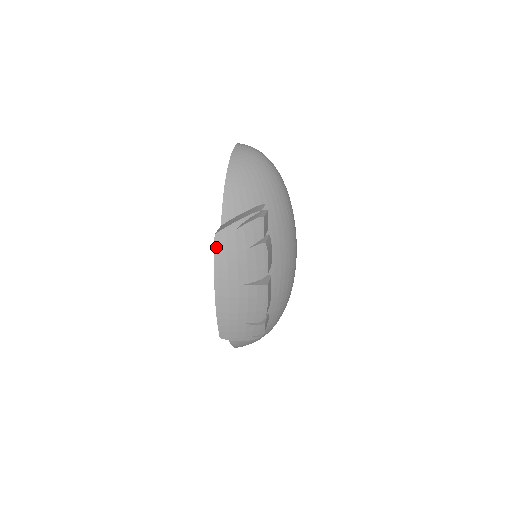
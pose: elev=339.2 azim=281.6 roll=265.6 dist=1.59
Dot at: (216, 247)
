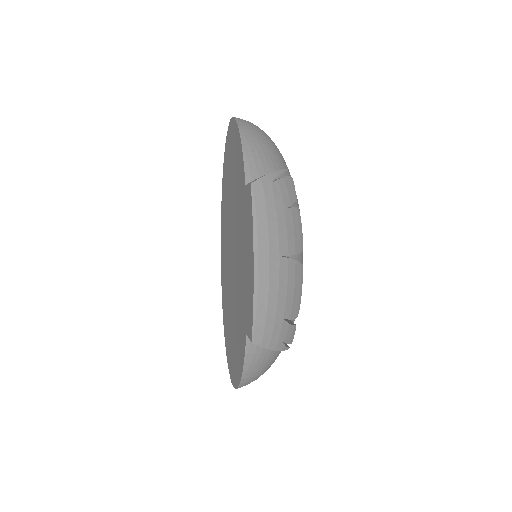
Dot at: (254, 200)
